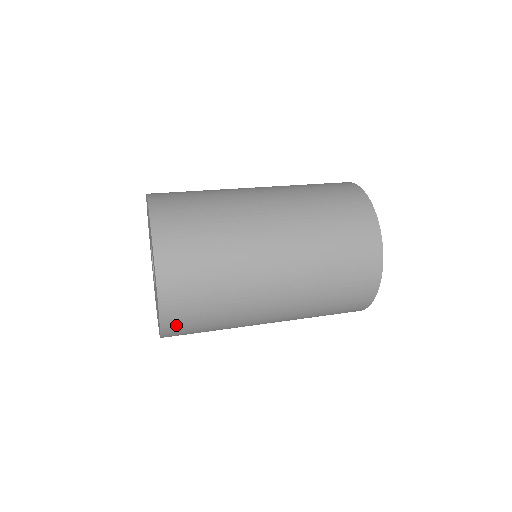
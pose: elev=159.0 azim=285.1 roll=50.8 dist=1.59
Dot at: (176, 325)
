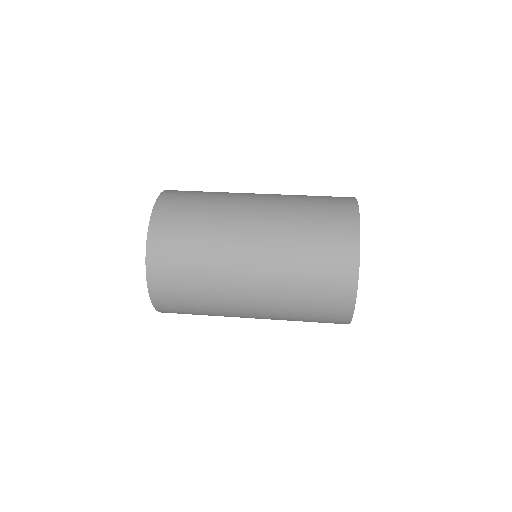
Dot at: occluded
